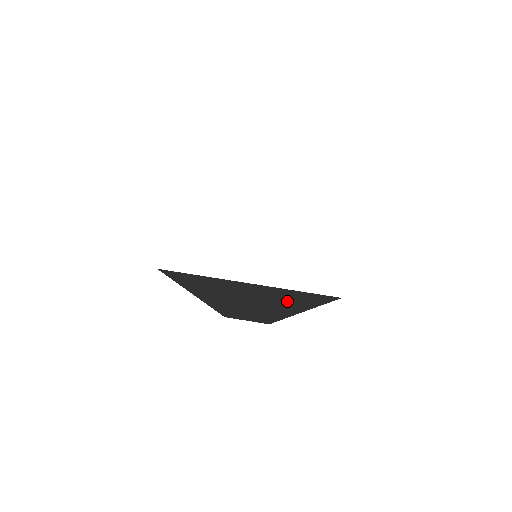
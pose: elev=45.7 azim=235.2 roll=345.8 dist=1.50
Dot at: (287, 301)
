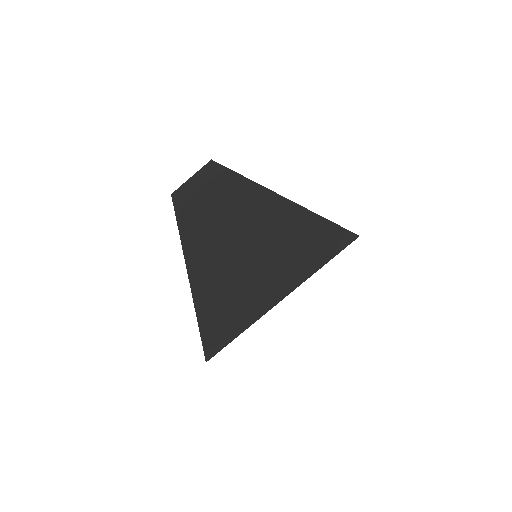
Dot at: occluded
